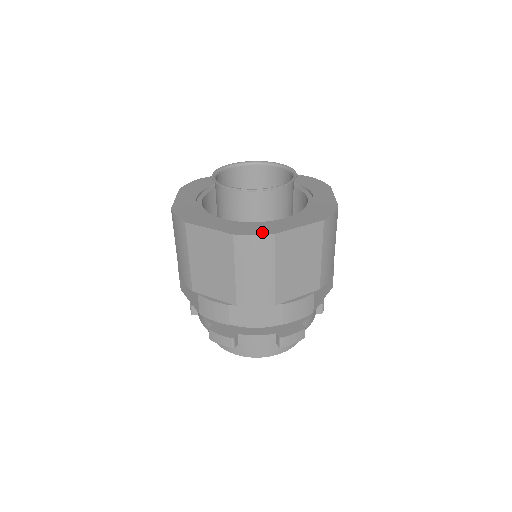
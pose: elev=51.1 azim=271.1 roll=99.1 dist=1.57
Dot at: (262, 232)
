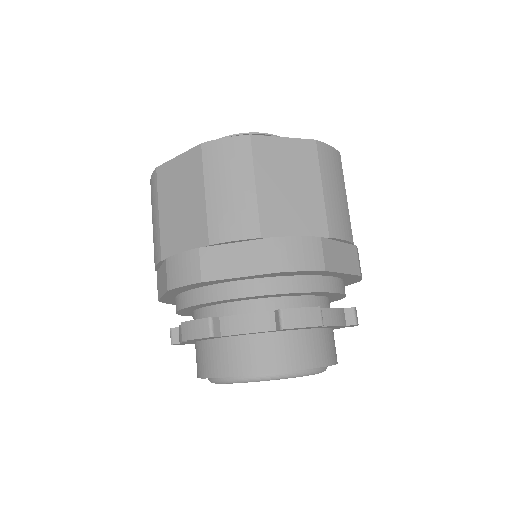
Dot at: (236, 139)
